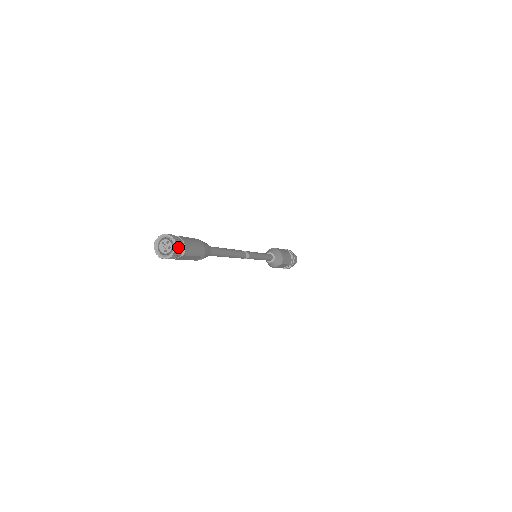
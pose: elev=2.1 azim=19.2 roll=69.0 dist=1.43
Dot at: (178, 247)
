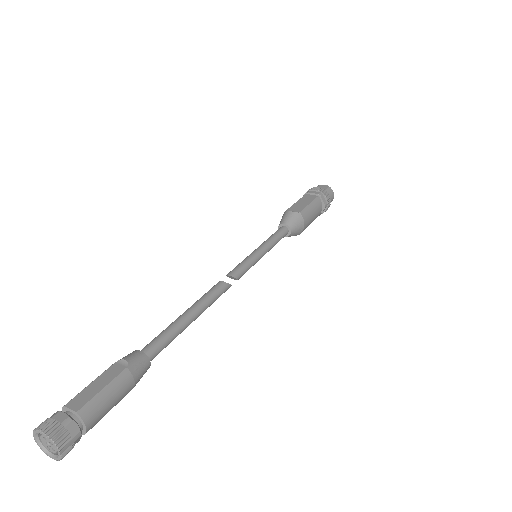
Dot at: (68, 450)
